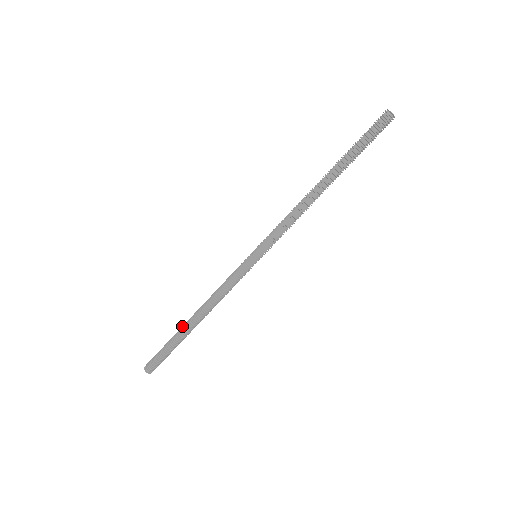
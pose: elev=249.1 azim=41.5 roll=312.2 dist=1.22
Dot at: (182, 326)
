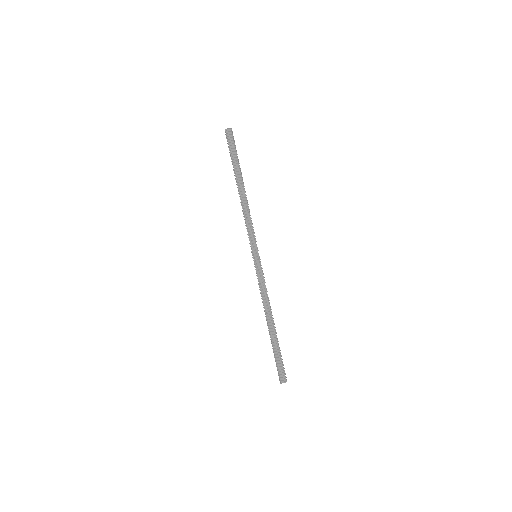
Dot at: (270, 335)
